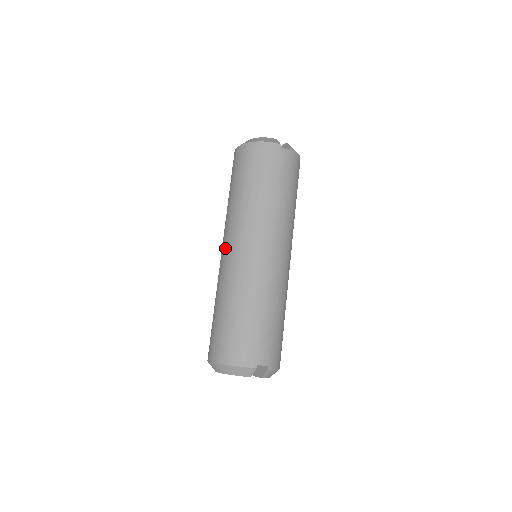
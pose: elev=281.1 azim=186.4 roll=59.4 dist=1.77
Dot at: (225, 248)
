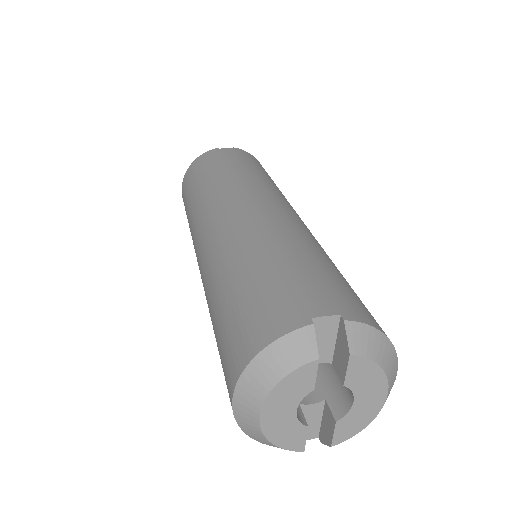
Dot at: (197, 259)
